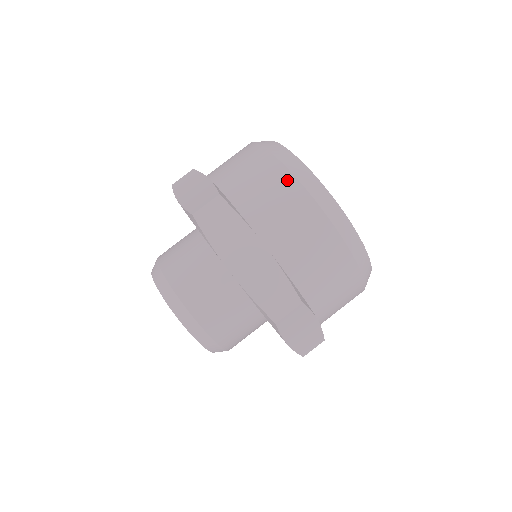
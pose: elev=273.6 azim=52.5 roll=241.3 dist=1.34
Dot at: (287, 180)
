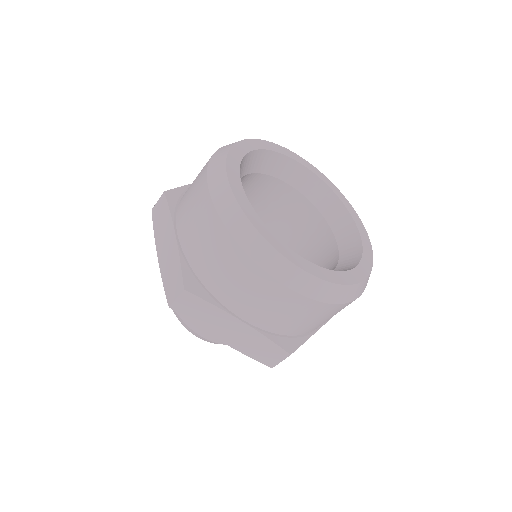
Dot at: (245, 263)
